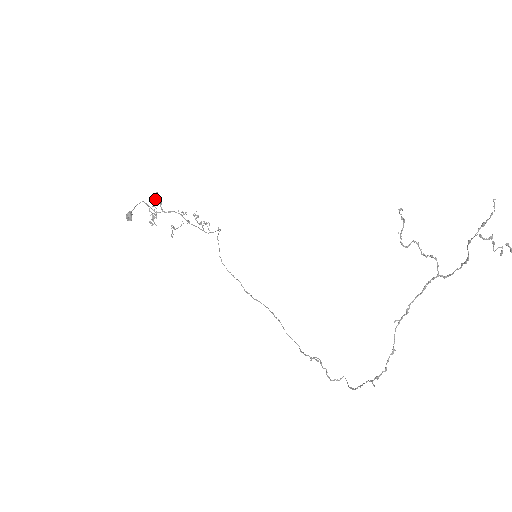
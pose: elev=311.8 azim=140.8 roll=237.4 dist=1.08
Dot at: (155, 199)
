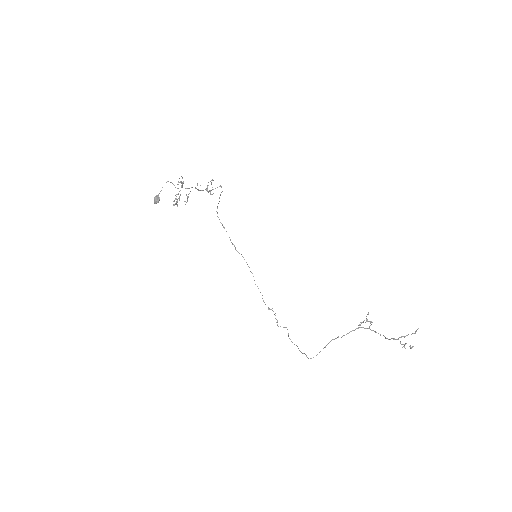
Dot at: (181, 187)
